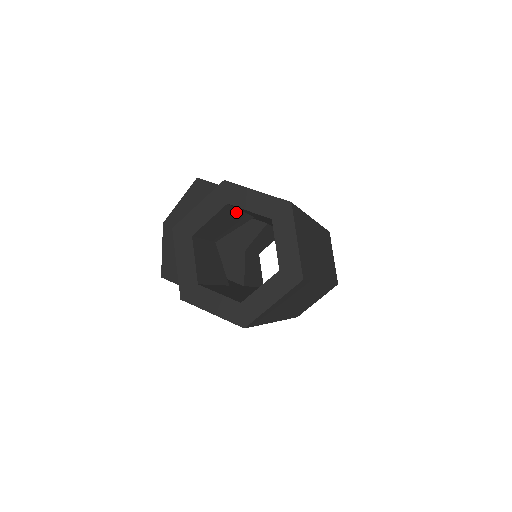
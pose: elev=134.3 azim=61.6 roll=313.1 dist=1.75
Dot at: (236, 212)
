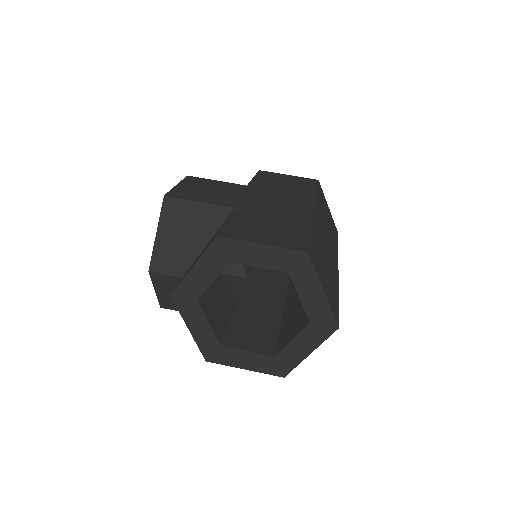
Dot at: occluded
